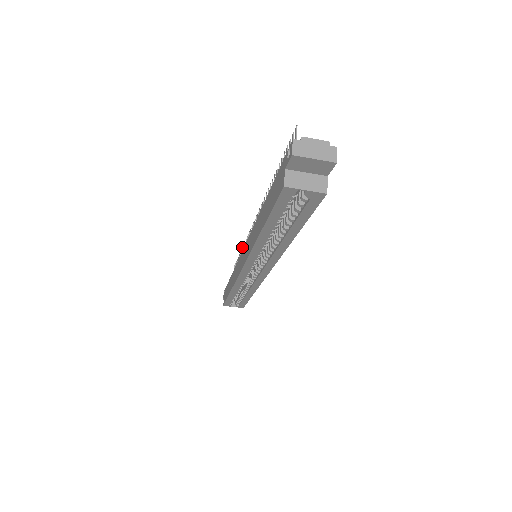
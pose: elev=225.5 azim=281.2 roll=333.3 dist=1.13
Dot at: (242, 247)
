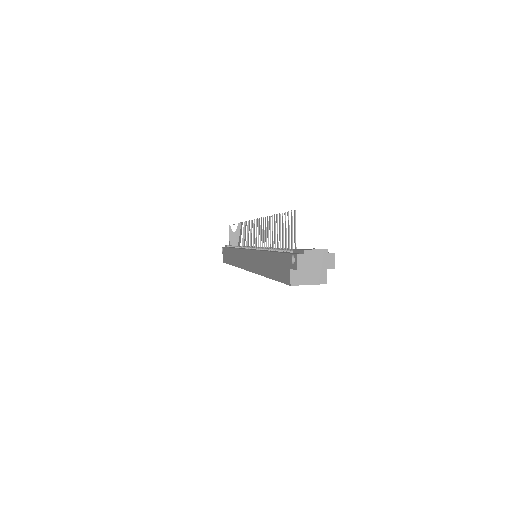
Dot at: occluded
